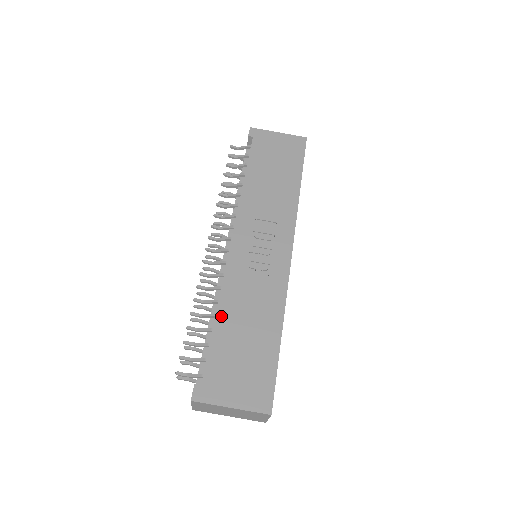
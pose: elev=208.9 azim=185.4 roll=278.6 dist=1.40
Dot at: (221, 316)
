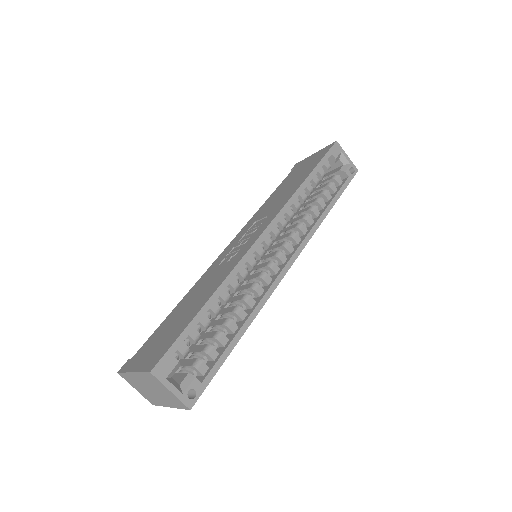
Dot at: (181, 303)
